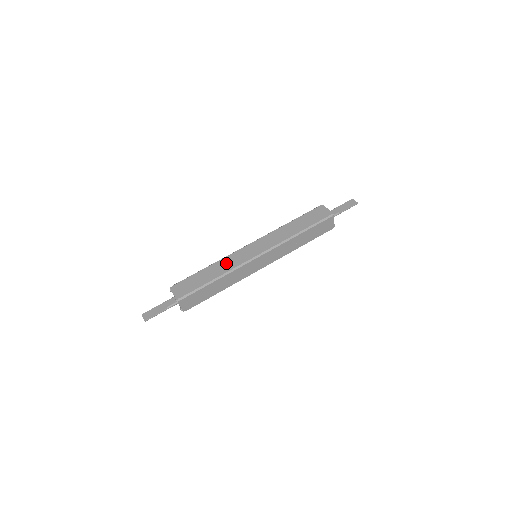
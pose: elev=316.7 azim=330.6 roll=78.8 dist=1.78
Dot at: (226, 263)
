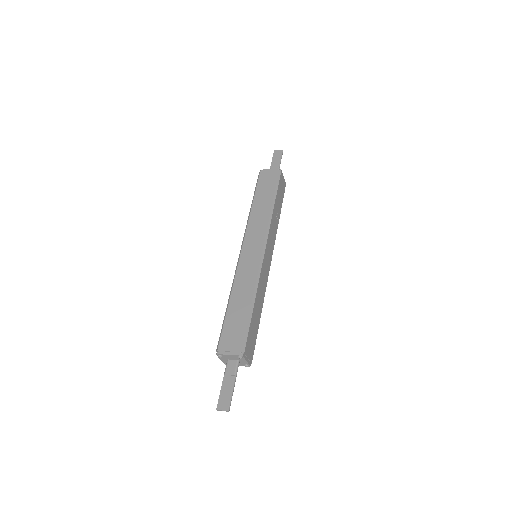
Dot at: (243, 282)
